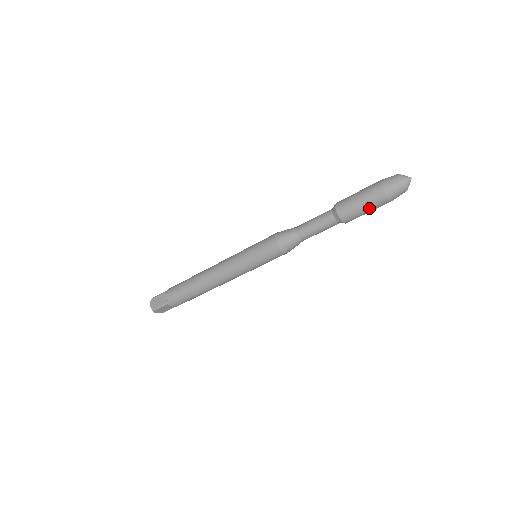
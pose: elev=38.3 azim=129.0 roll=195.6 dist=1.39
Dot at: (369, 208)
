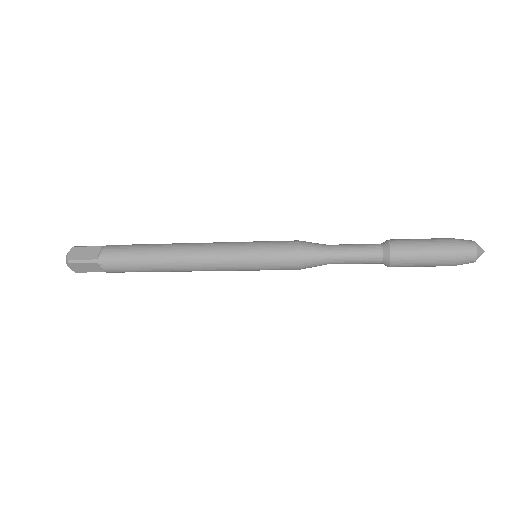
Dot at: (428, 261)
